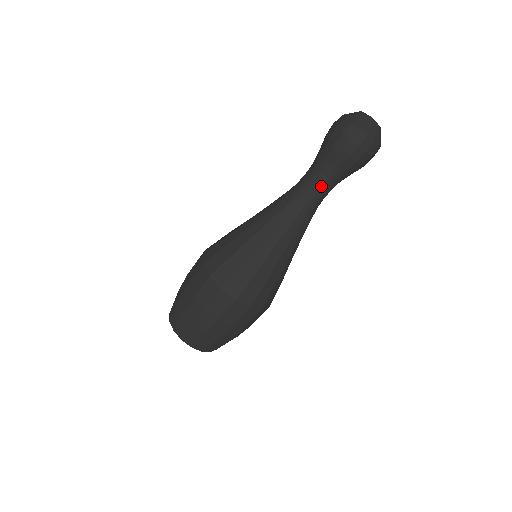
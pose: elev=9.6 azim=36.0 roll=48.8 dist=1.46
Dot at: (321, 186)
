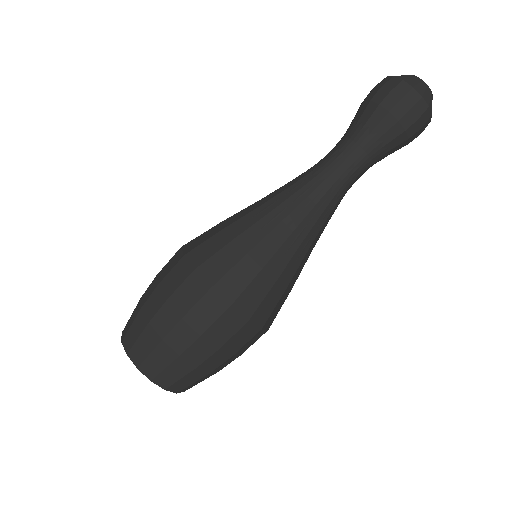
Dot at: (360, 167)
